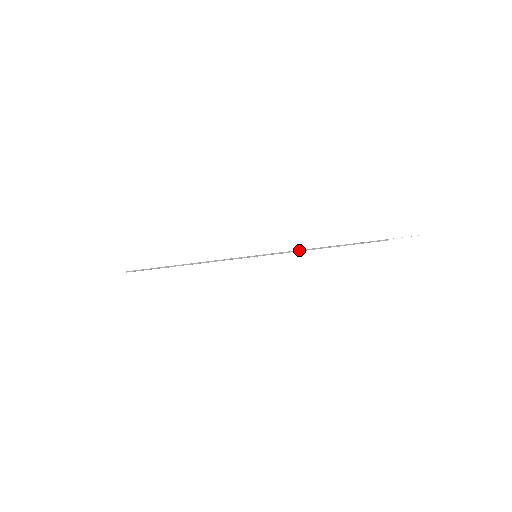
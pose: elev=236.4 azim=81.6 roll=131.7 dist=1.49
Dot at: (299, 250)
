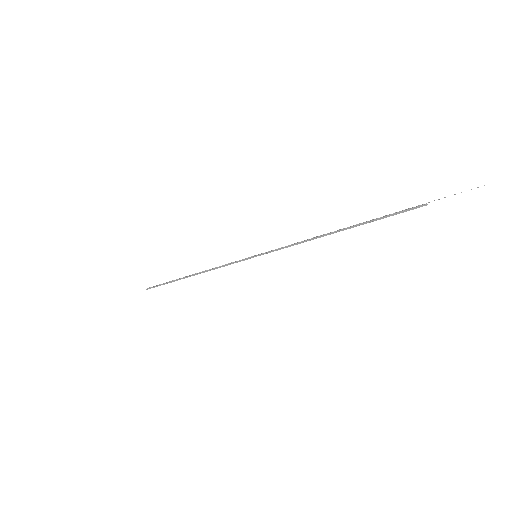
Dot at: (302, 241)
